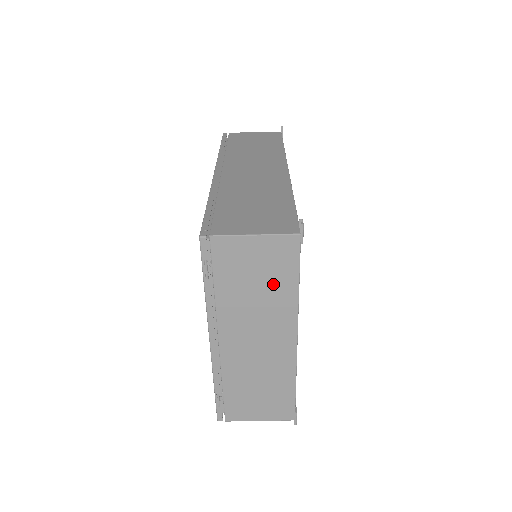
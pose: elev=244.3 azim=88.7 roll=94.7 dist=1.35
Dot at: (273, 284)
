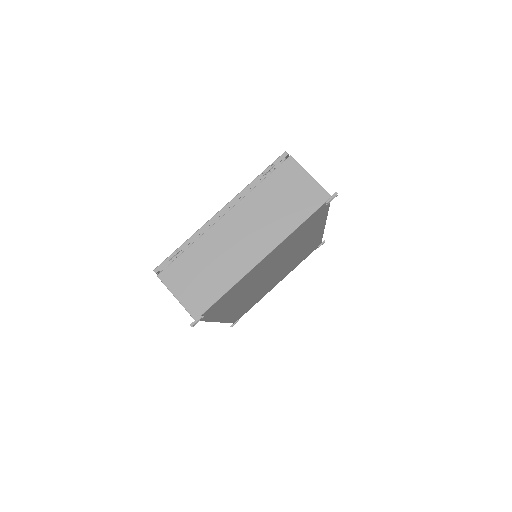
Dot at: (290, 210)
